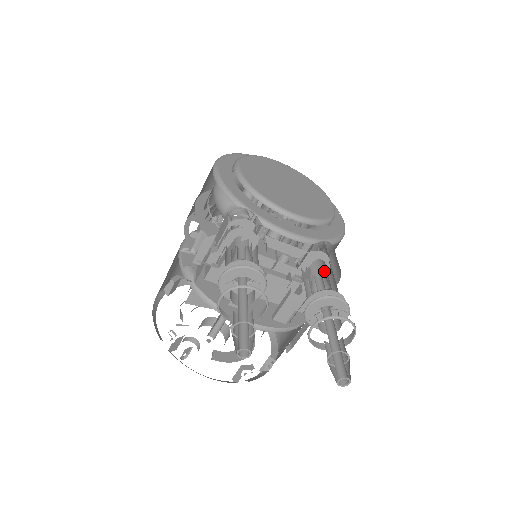
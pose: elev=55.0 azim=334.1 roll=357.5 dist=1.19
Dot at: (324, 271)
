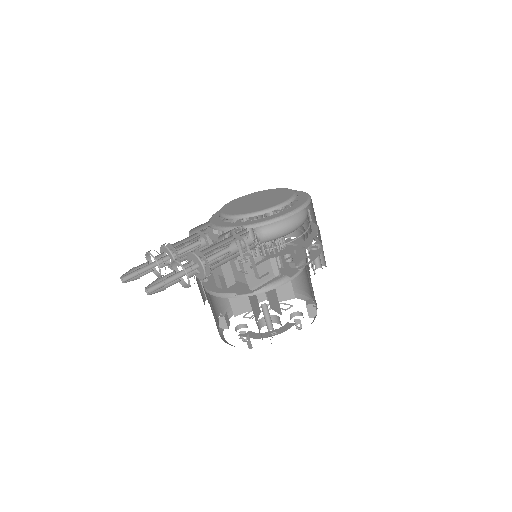
Dot at: (238, 247)
